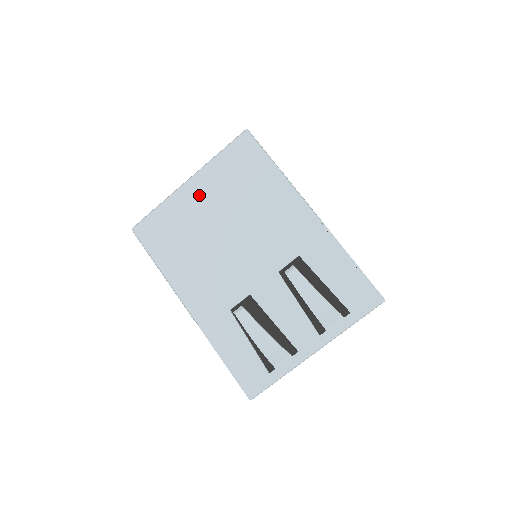
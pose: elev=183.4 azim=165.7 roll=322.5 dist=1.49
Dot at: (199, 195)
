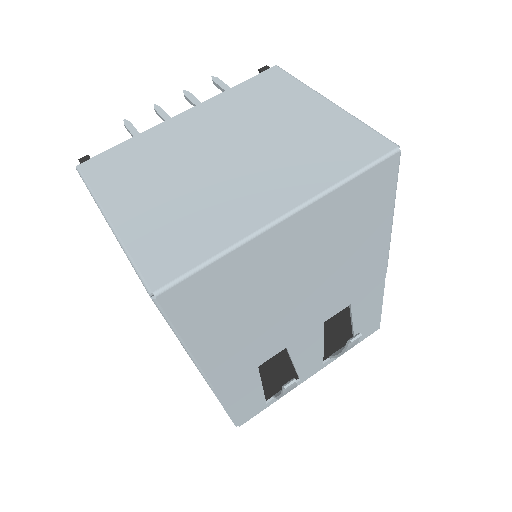
Dot at: (292, 242)
